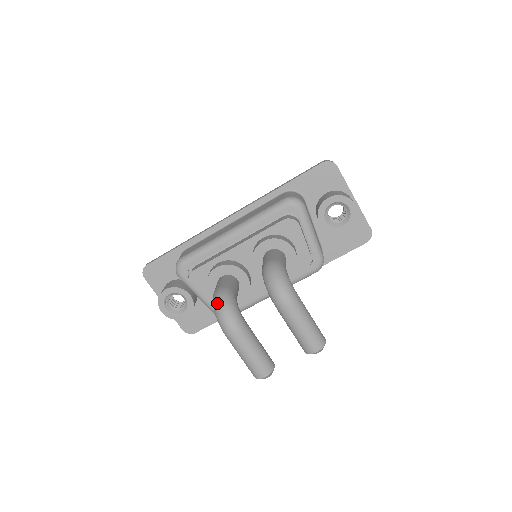
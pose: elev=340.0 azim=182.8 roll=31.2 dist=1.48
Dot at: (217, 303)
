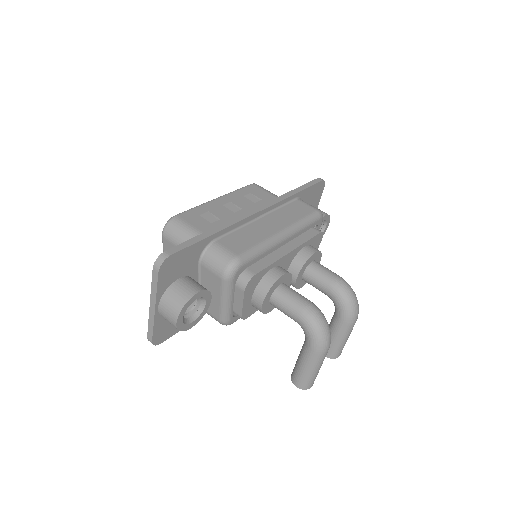
Dot at: (321, 320)
